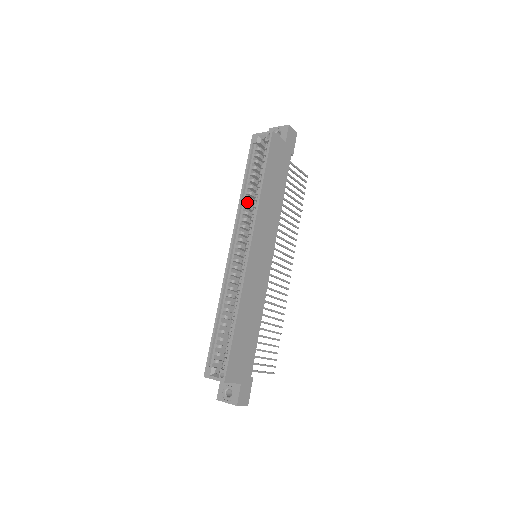
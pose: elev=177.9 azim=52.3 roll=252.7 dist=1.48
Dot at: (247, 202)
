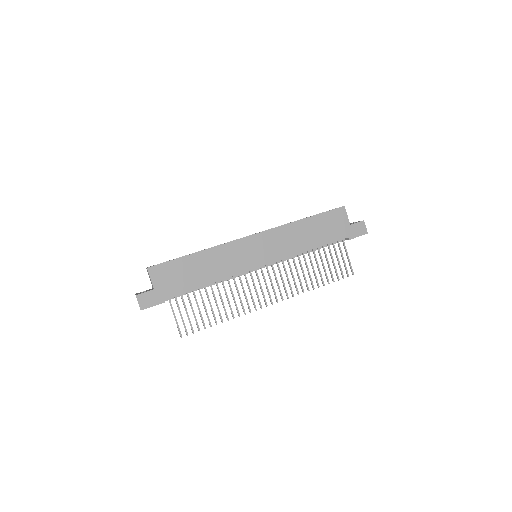
Dot at: occluded
